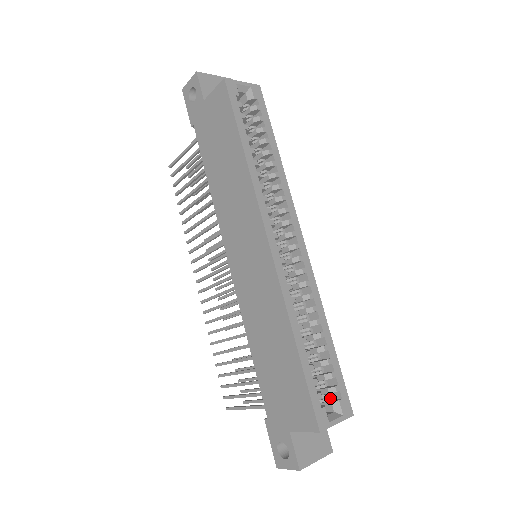
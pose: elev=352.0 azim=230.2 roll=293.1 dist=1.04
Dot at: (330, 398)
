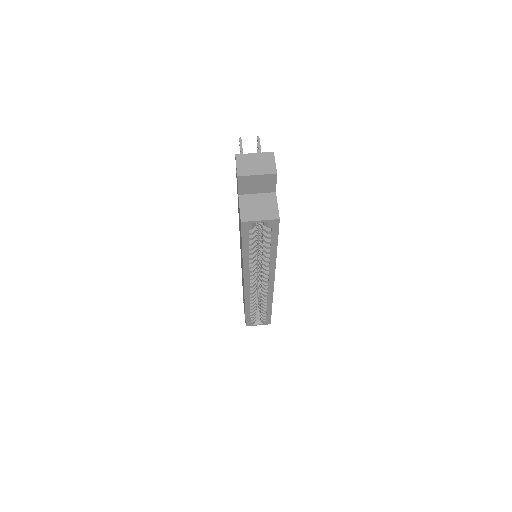
Dot at: occluded
